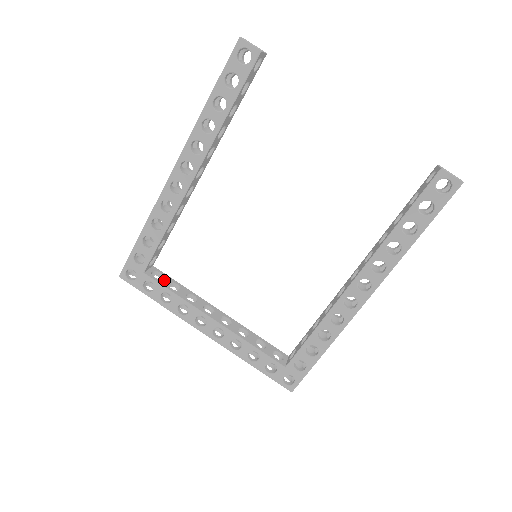
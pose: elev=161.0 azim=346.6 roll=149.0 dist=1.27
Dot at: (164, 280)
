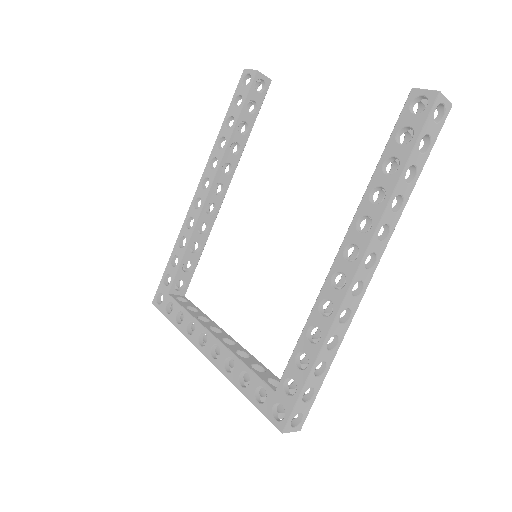
Dot at: (185, 303)
